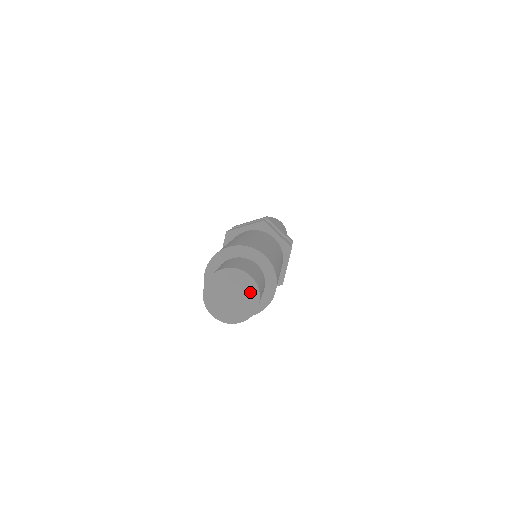
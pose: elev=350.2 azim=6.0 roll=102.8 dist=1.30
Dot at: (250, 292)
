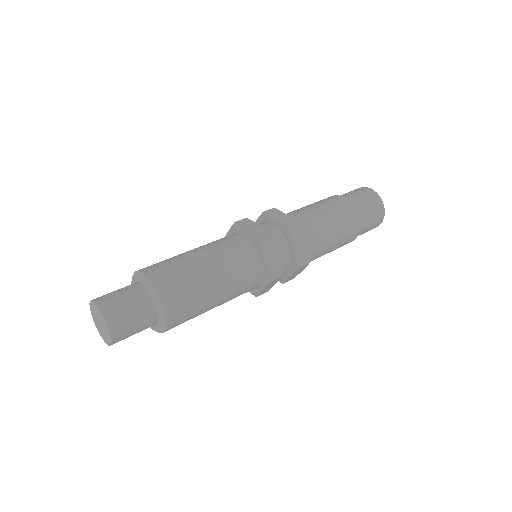
Dot at: (106, 334)
